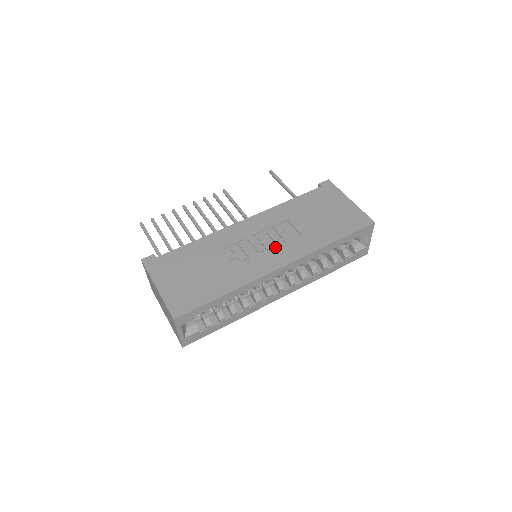
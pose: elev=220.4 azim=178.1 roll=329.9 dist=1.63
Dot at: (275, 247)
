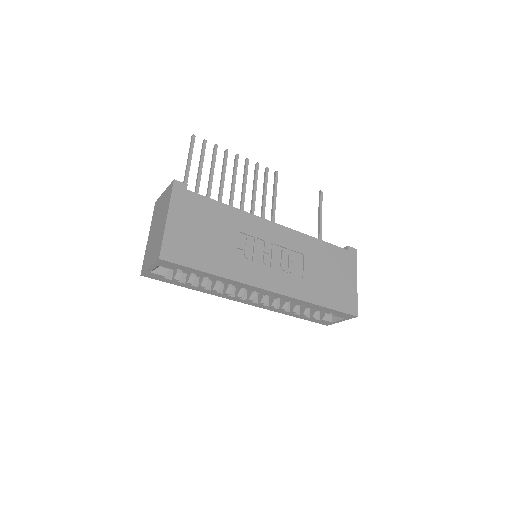
Dot at: (278, 269)
